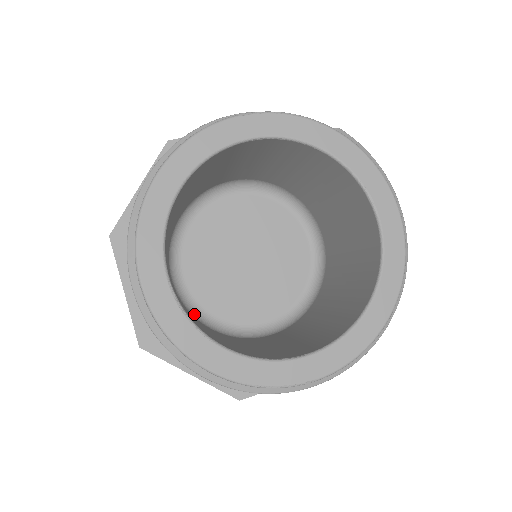
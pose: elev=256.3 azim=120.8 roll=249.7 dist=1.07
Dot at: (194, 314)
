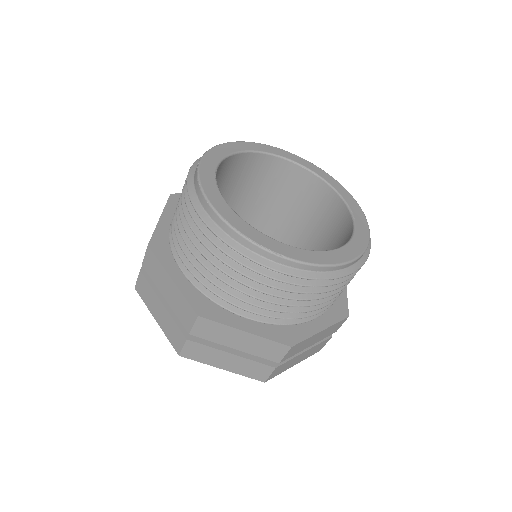
Dot at: occluded
